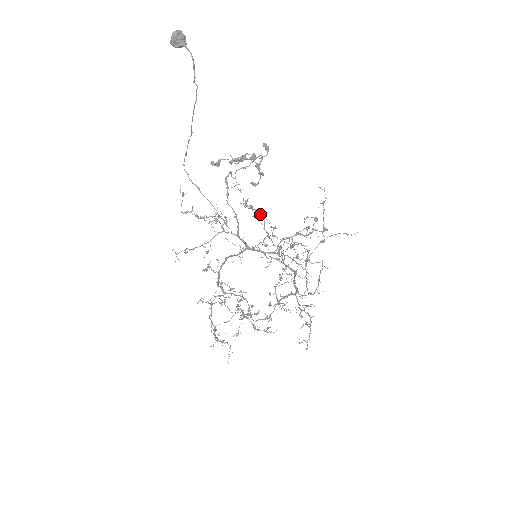
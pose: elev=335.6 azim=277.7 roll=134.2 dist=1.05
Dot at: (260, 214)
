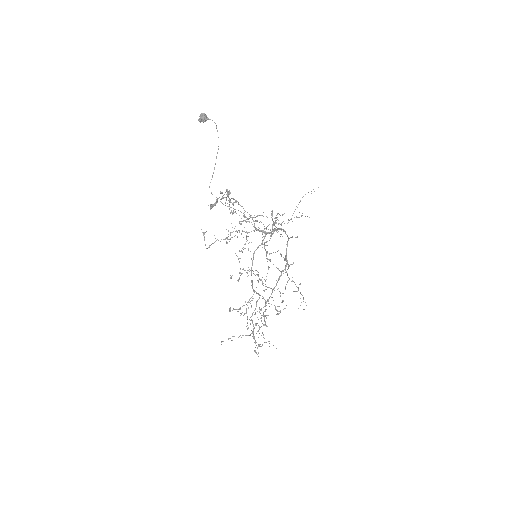
Dot at: (257, 216)
